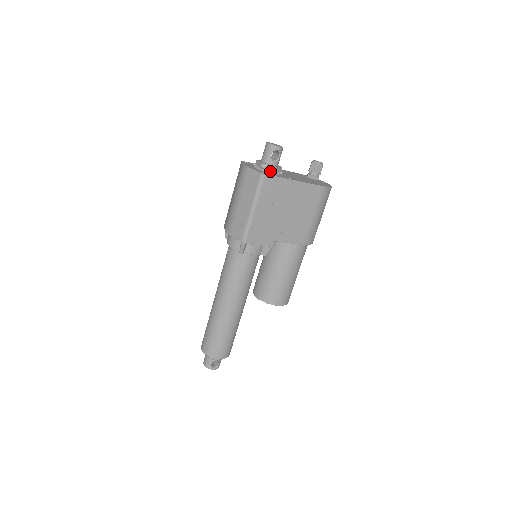
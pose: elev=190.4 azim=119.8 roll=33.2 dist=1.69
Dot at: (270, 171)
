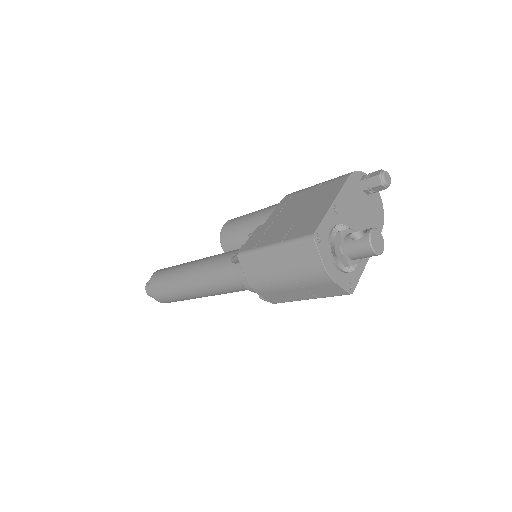
Dot at: (353, 269)
